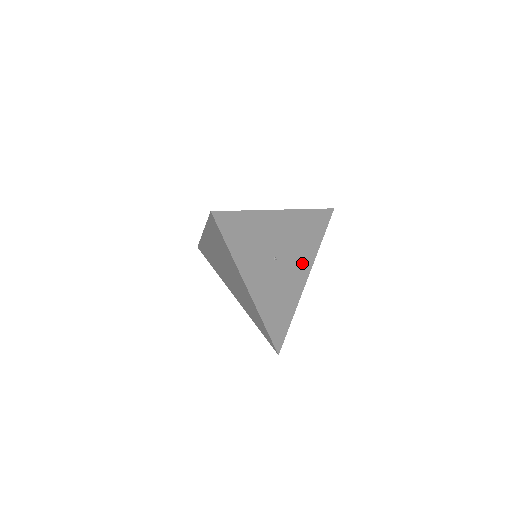
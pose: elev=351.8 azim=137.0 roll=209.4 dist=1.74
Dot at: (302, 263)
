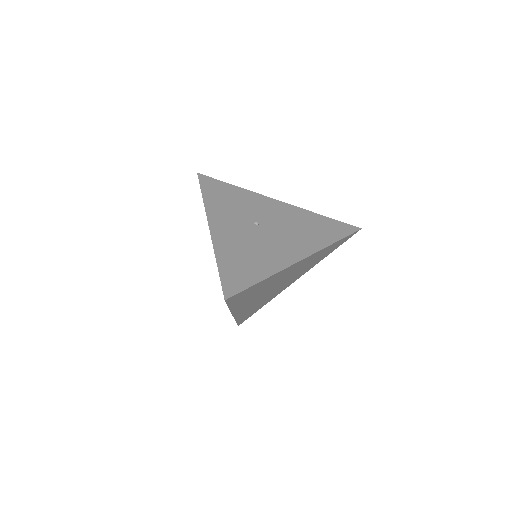
Dot at: (297, 244)
